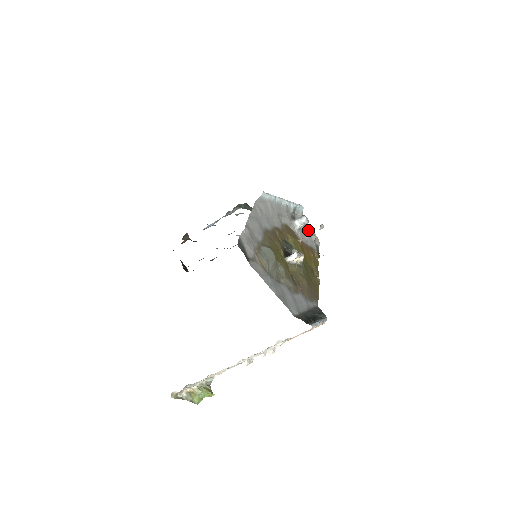
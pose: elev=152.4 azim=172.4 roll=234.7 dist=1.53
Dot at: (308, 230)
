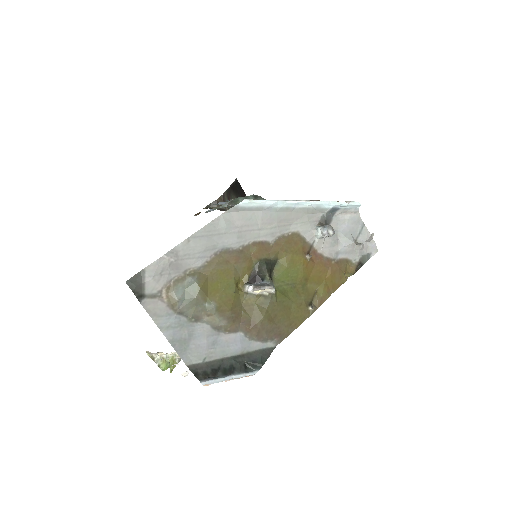
Dot at: (359, 234)
